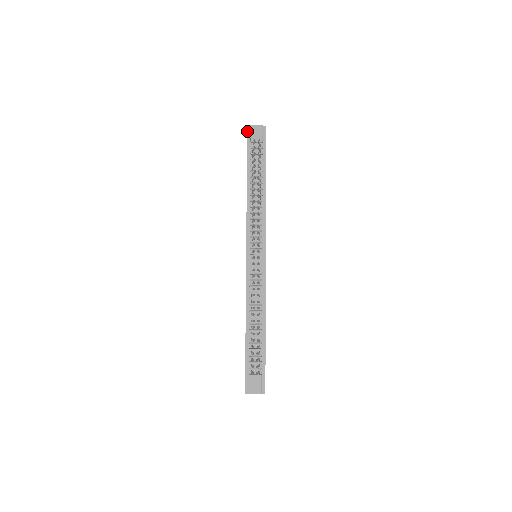
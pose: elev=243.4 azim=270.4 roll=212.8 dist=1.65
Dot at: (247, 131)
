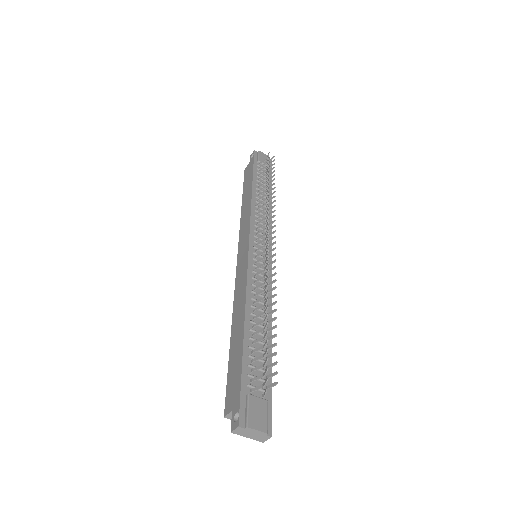
Dot at: (254, 153)
